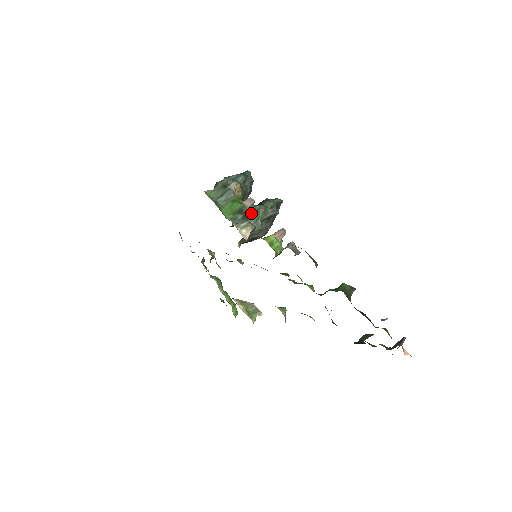
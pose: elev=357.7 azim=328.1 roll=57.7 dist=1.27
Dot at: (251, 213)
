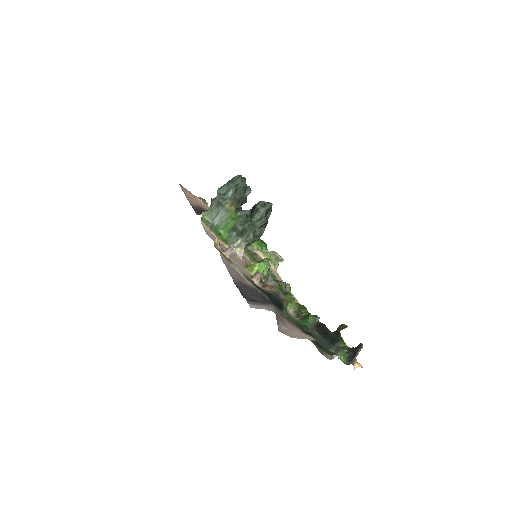
Dot at: (243, 230)
